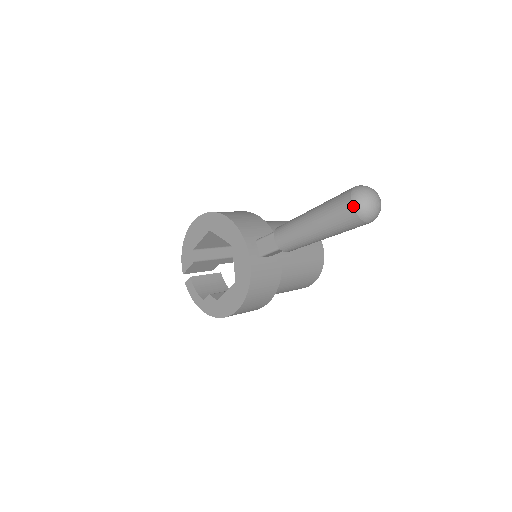
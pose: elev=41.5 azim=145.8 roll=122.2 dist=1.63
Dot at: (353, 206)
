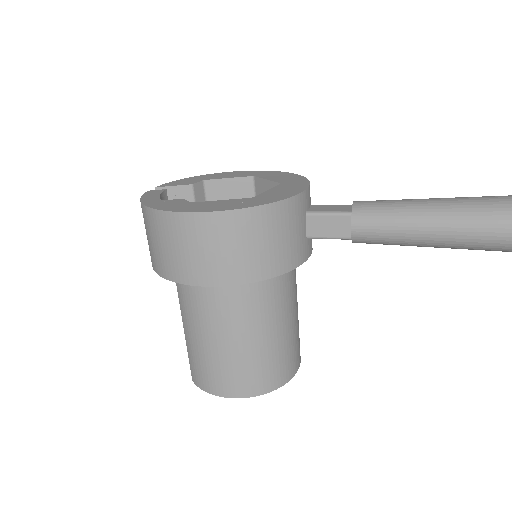
Dot at: out of frame
